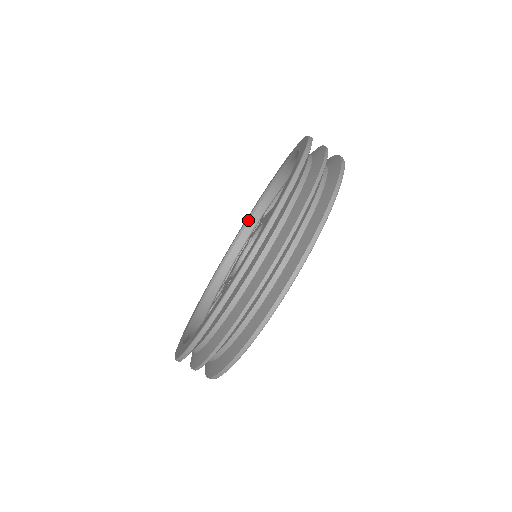
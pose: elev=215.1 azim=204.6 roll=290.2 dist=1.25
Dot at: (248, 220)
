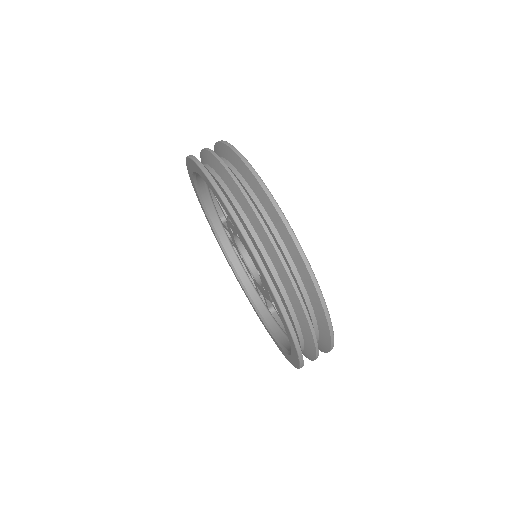
Dot at: (256, 309)
